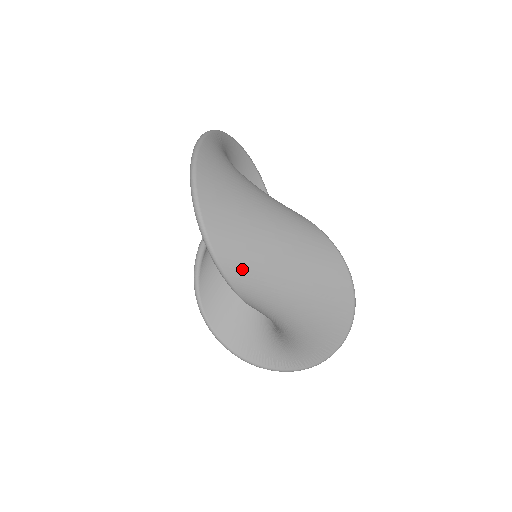
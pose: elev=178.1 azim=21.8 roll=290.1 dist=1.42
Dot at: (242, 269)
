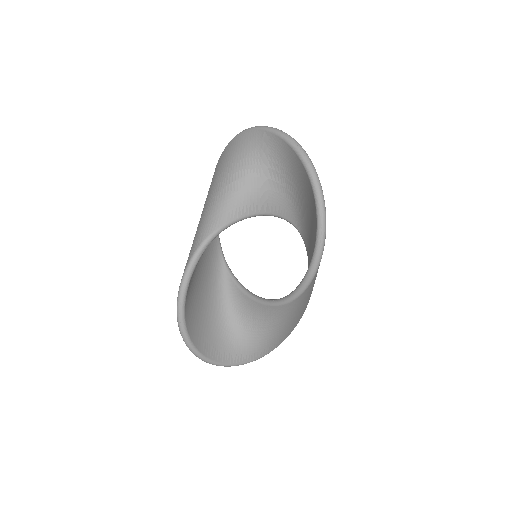
Dot at: occluded
